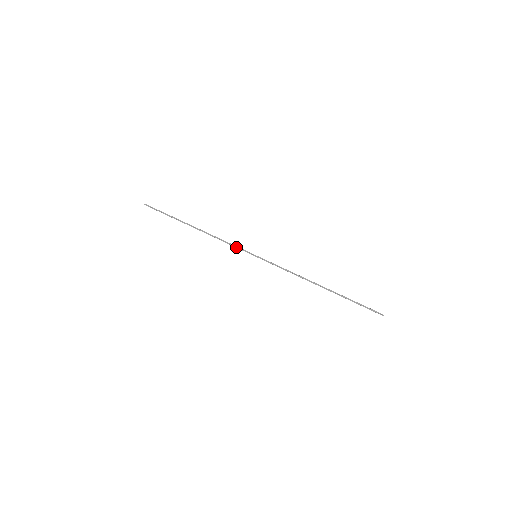
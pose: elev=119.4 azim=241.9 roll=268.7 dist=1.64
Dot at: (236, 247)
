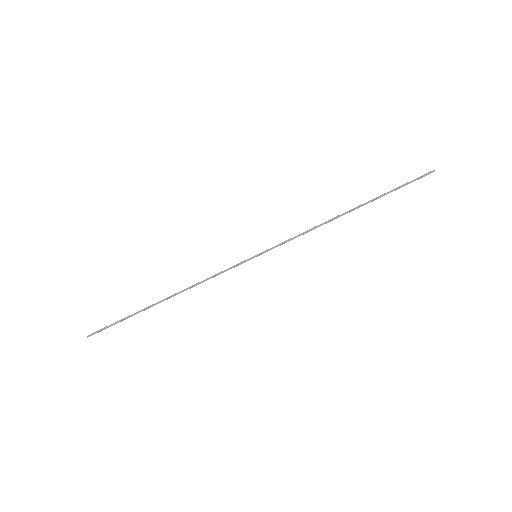
Dot at: (227, 270)
